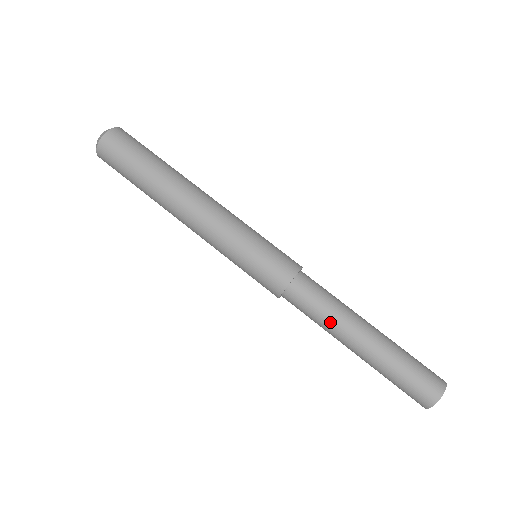
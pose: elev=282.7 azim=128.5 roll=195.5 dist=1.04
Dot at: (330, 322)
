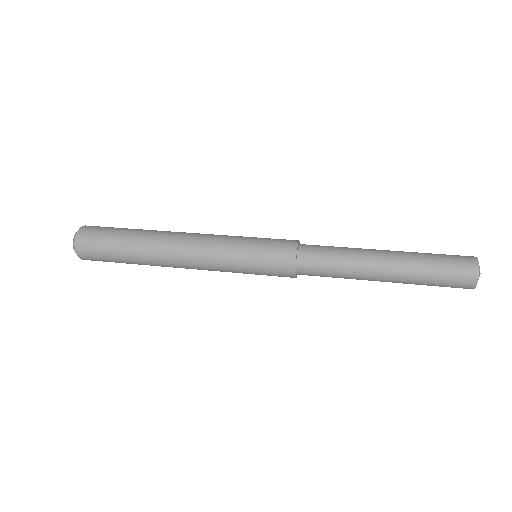
Dot at: (350, 248)
